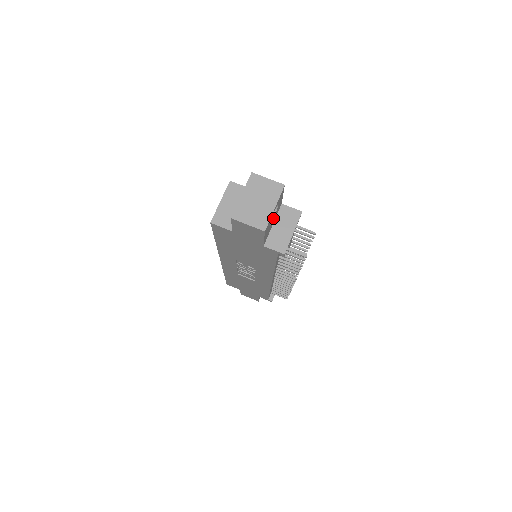
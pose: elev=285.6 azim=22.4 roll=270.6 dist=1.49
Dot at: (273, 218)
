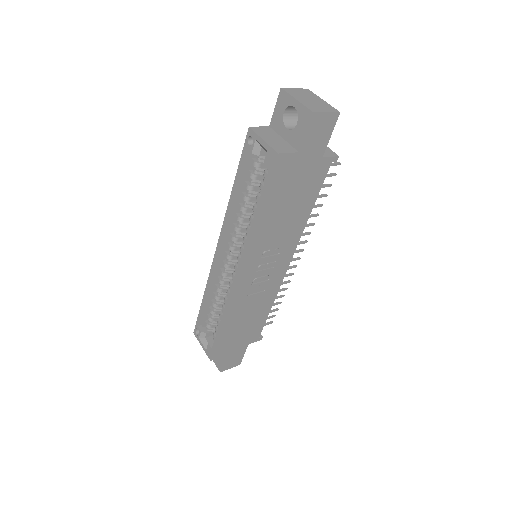
Dot at: occluded
